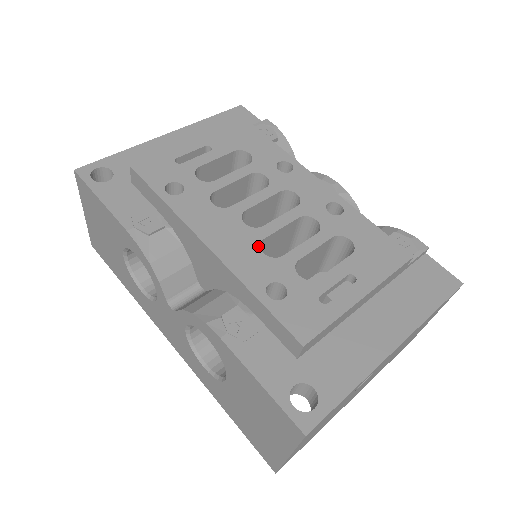
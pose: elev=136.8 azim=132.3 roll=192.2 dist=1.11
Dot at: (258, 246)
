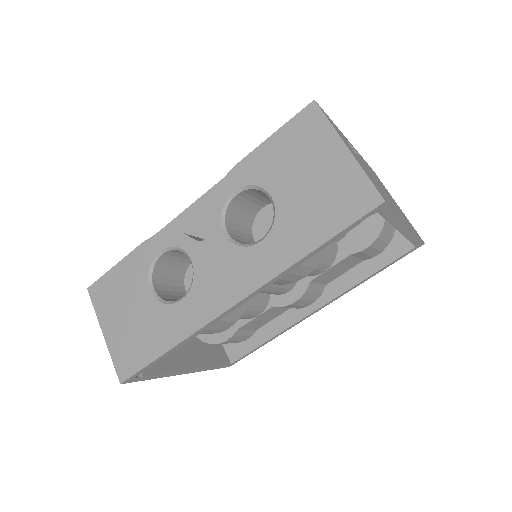
Dot at: occluded
